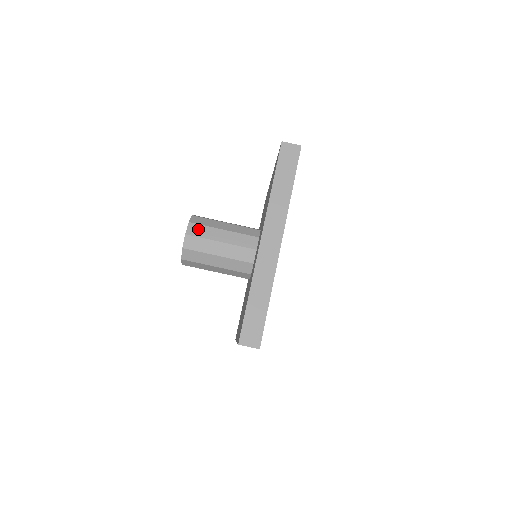
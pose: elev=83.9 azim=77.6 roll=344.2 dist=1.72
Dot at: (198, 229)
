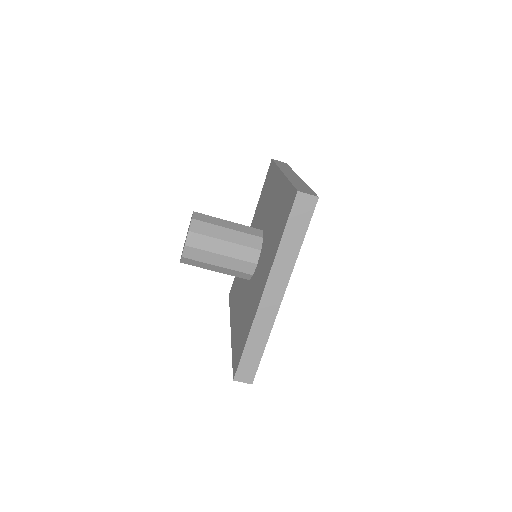
Dot at: (198, 240)
